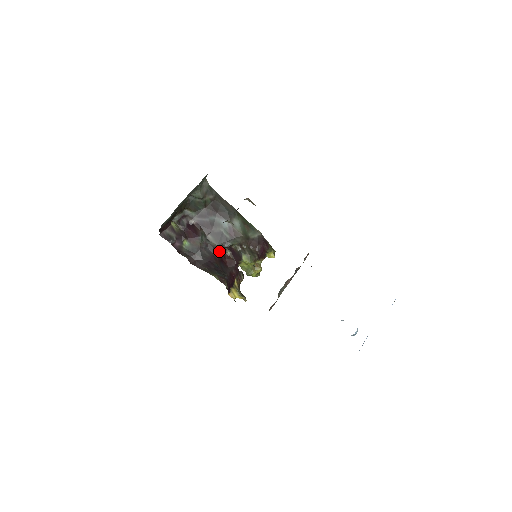
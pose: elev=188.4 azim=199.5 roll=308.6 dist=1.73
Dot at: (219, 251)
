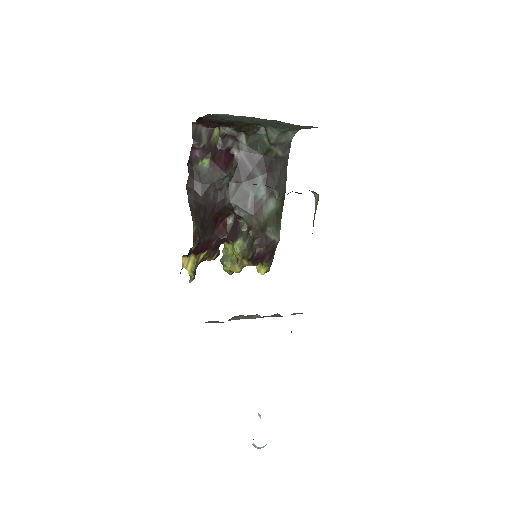
Dot at: (225, 208)
